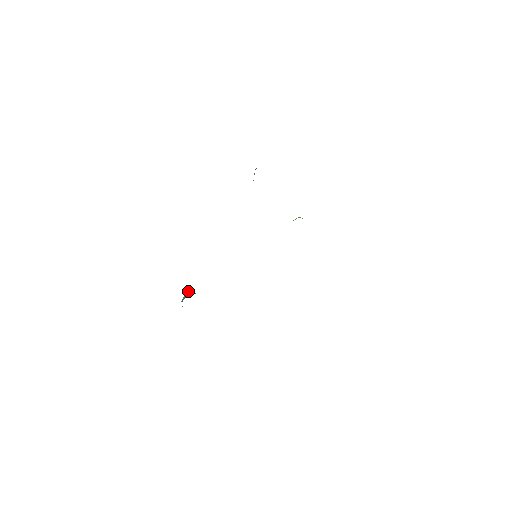
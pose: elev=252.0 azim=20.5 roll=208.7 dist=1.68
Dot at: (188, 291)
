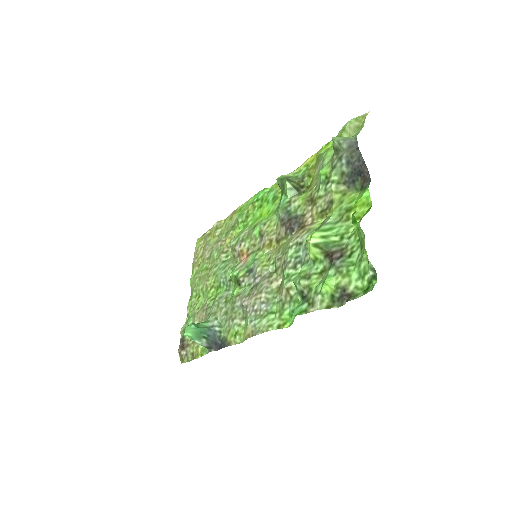
Dot at: (191, 328)
